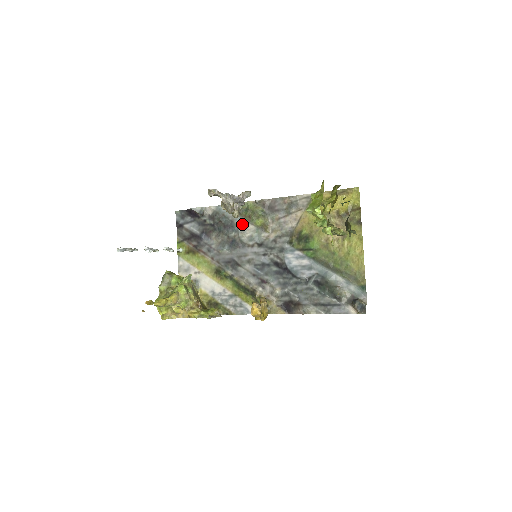
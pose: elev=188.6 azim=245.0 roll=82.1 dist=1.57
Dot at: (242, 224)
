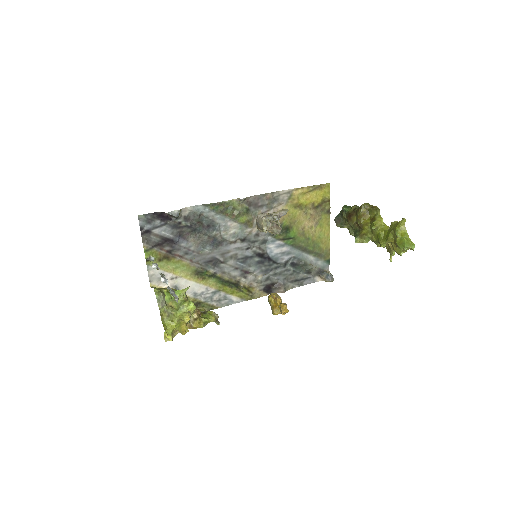
Dot at: (224, 222)
